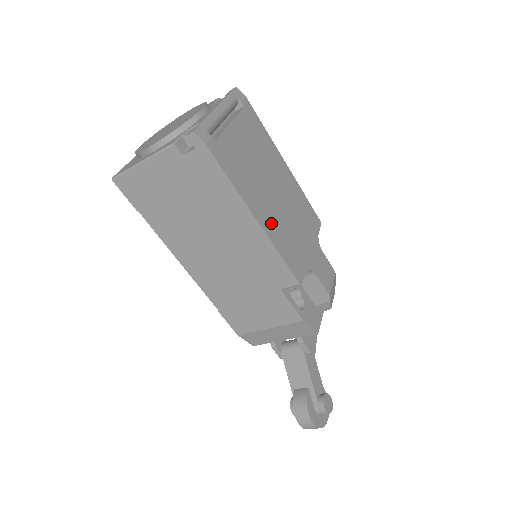
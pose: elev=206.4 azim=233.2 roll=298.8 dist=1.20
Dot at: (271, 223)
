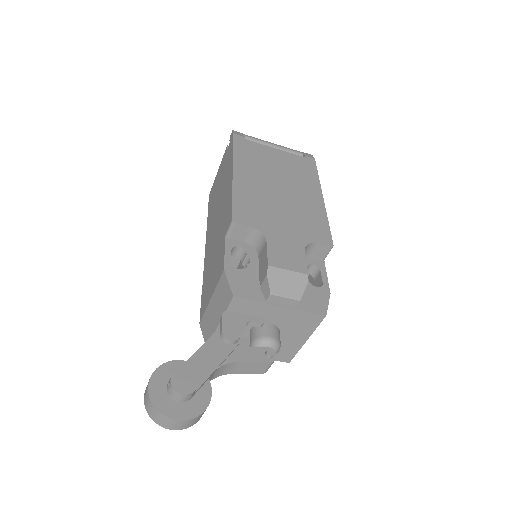
Dot at: (248, 185)
